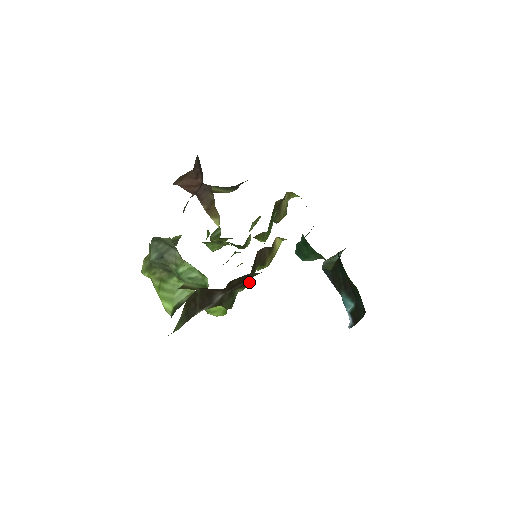
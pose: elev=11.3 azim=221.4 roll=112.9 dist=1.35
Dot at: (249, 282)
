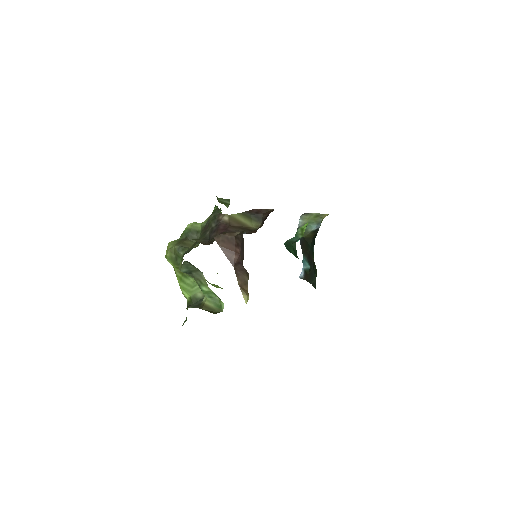
Dot at: occluded
